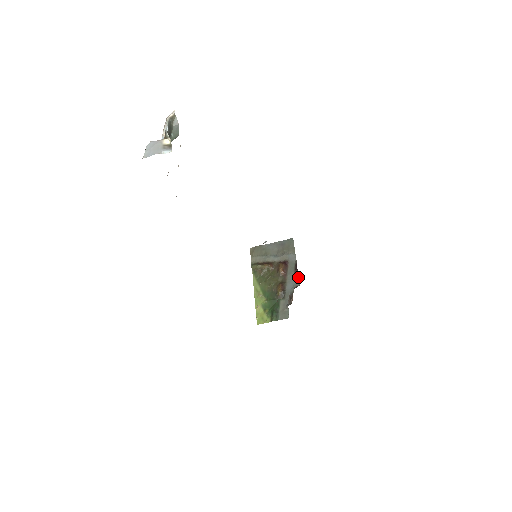
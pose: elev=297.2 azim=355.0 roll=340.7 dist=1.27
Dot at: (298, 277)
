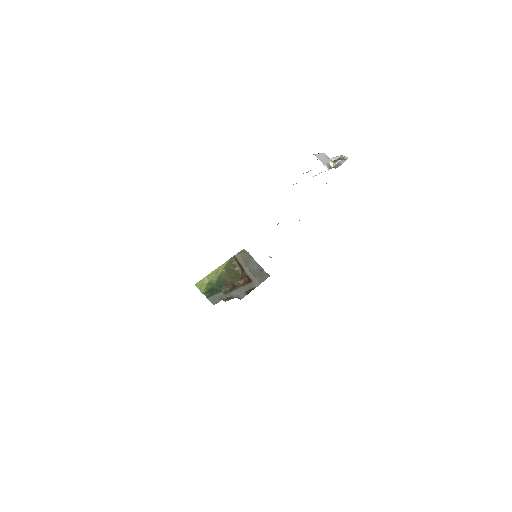
Dot at: occluded
